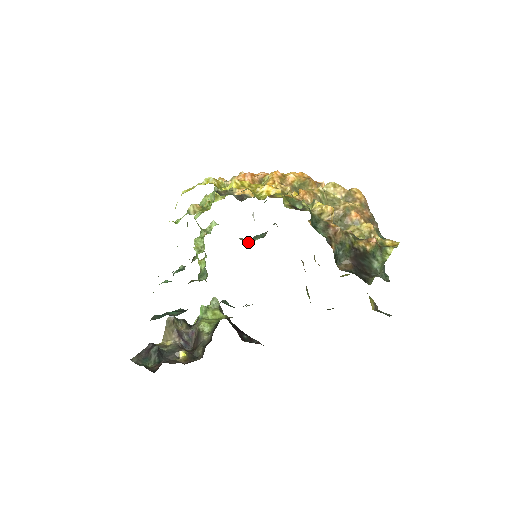
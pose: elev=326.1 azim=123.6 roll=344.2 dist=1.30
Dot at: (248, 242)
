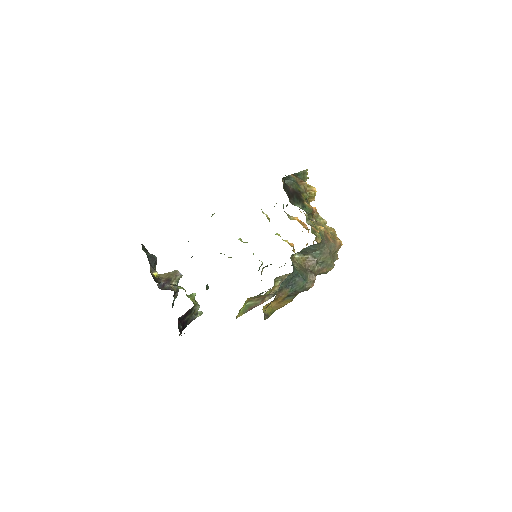
Dot at: occluded
